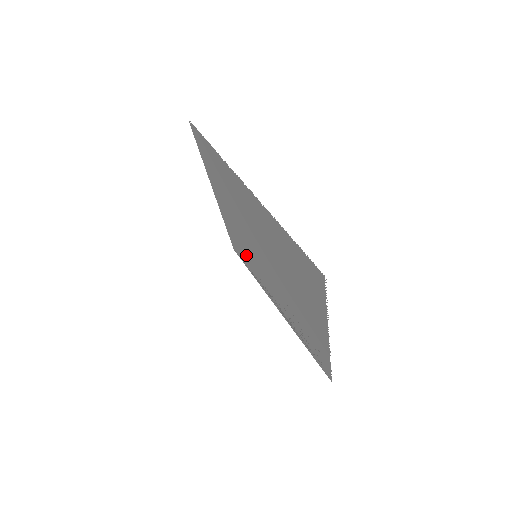
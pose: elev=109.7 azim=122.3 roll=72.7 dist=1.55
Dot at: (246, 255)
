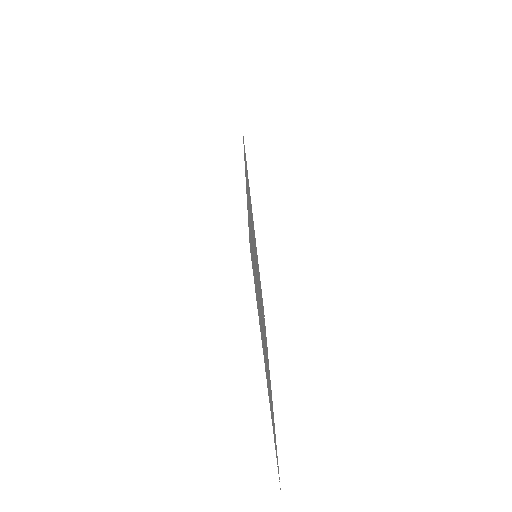
Dot at: occluded
